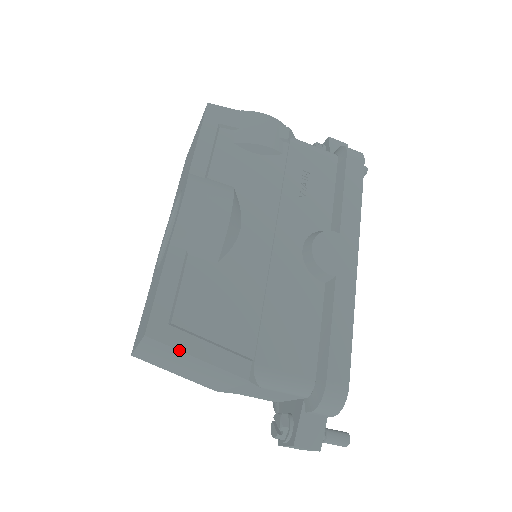
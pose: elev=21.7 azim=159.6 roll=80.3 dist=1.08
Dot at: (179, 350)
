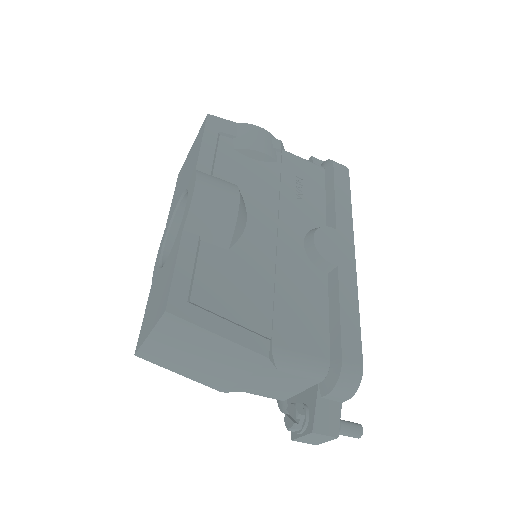
Dot at: (200, 326)
